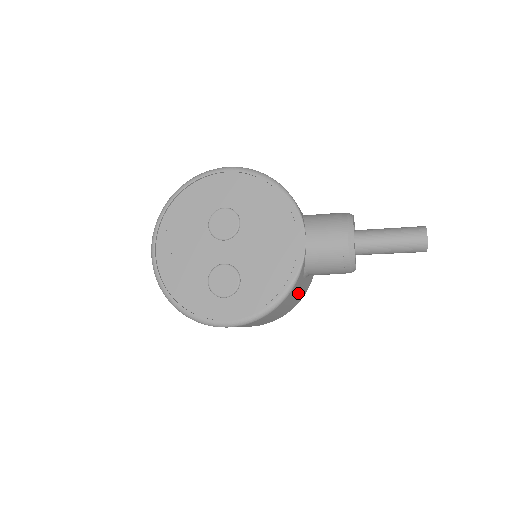
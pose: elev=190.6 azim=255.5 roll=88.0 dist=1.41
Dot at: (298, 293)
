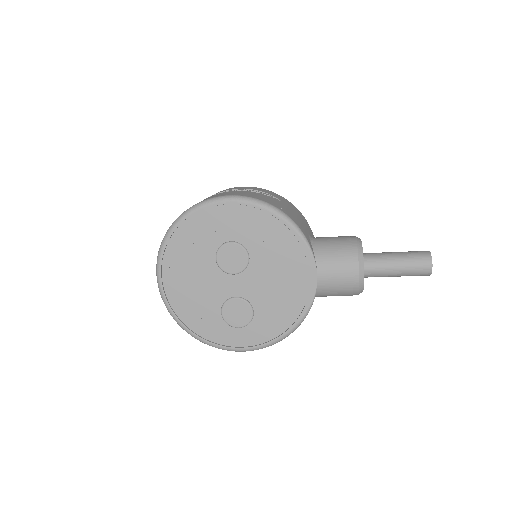
Dot at: occluded
